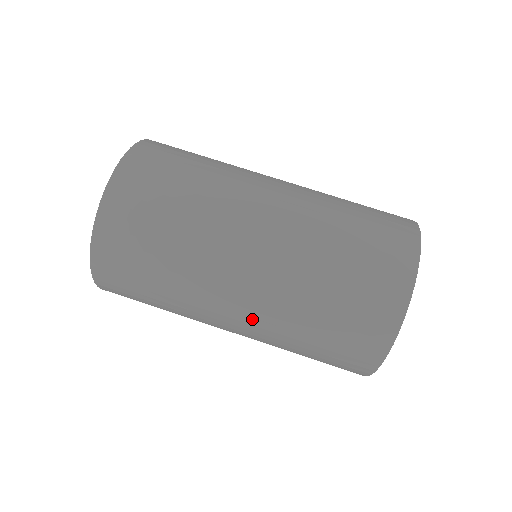
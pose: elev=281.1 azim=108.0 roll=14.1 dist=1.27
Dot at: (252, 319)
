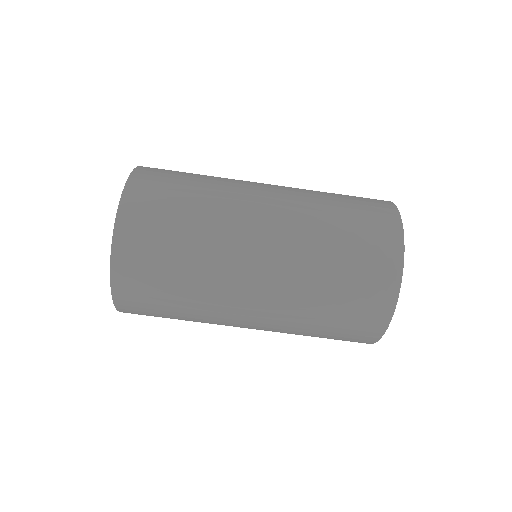
Dot at: (268, 314)
